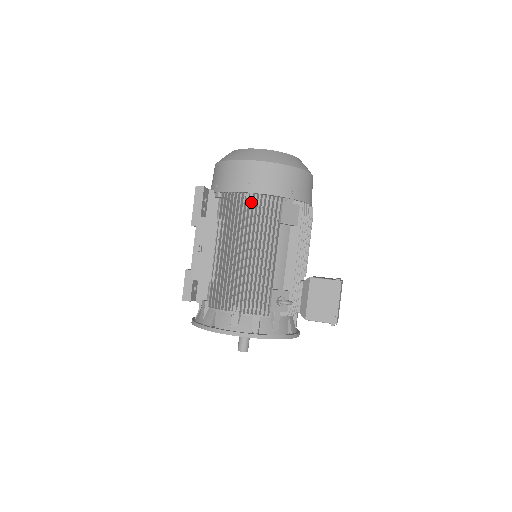
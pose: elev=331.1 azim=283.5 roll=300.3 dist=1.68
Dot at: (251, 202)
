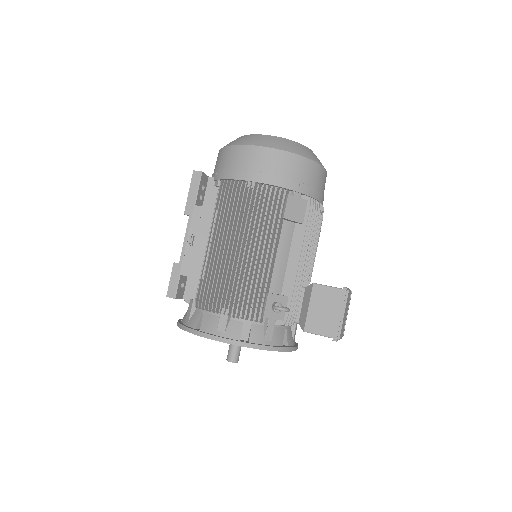
Dot at: (252, 192)
